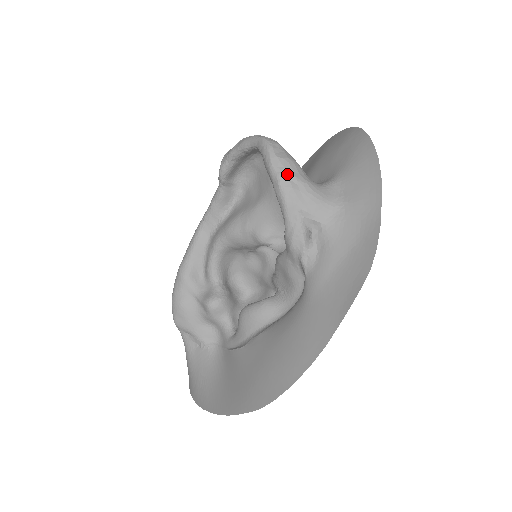
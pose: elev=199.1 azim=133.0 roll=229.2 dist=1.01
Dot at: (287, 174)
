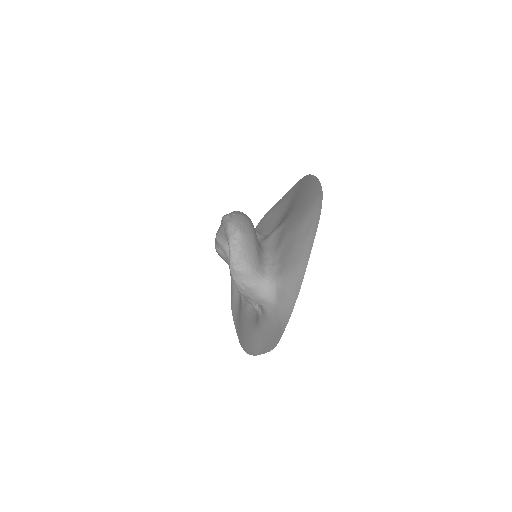
Dot at: (239, 281)
